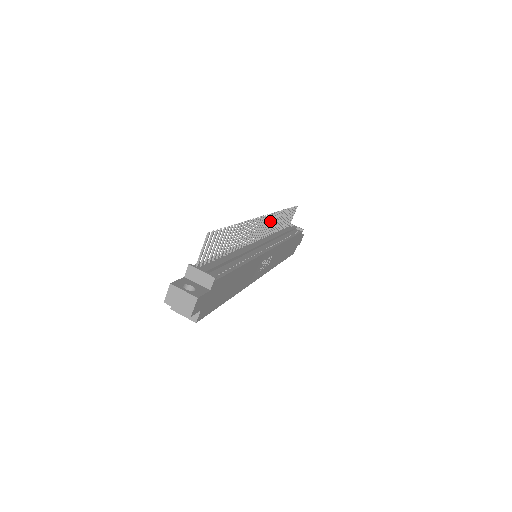
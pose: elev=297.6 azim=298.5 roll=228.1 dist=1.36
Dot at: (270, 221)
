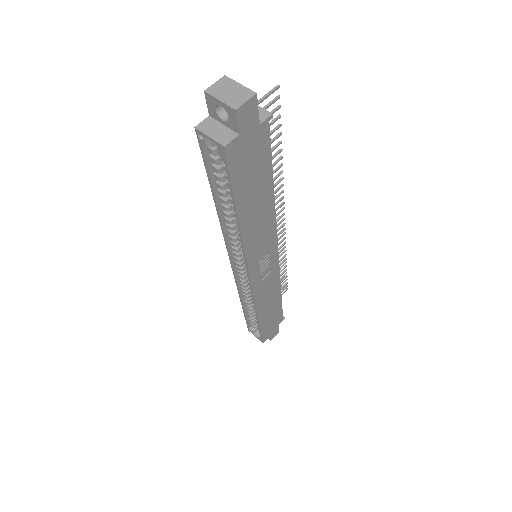
Dot at: (278, 244)
